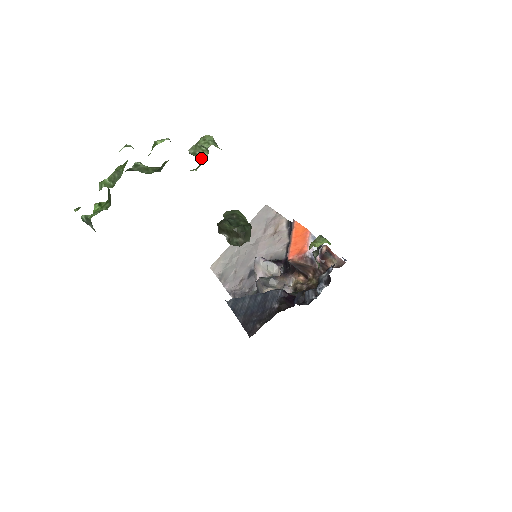
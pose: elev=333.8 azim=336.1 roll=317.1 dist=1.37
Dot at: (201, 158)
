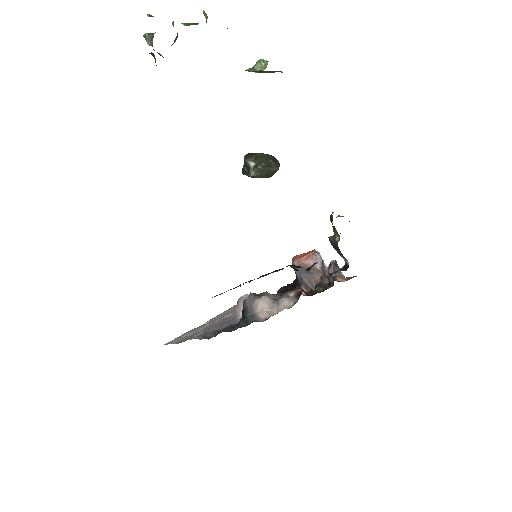
Dot at: (258, 71)
